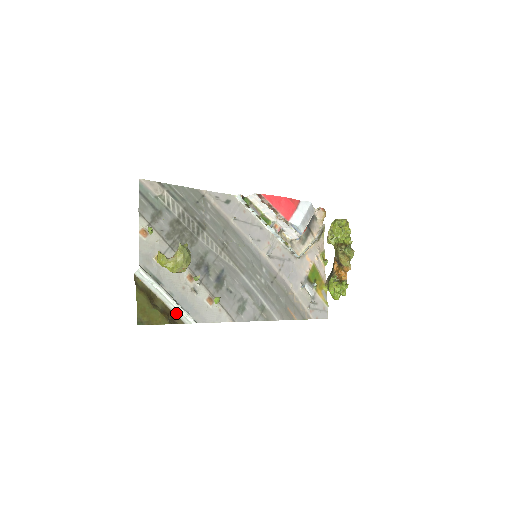
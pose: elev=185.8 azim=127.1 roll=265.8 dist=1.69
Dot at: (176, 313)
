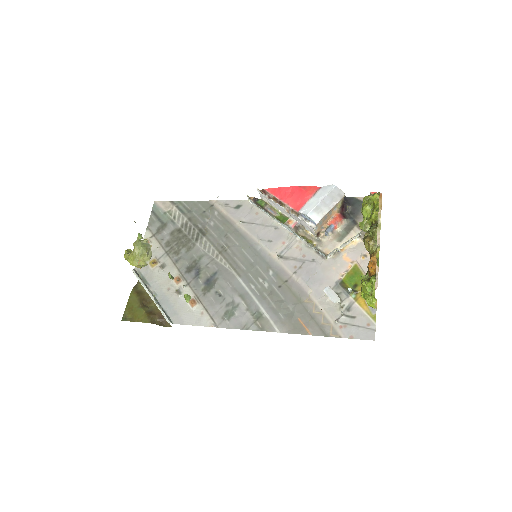
Dot at: occluded
